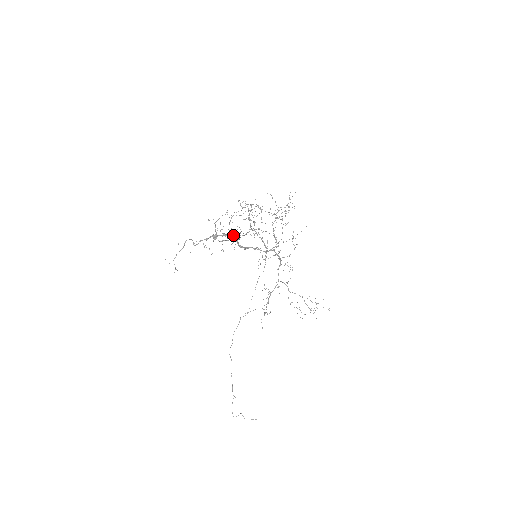
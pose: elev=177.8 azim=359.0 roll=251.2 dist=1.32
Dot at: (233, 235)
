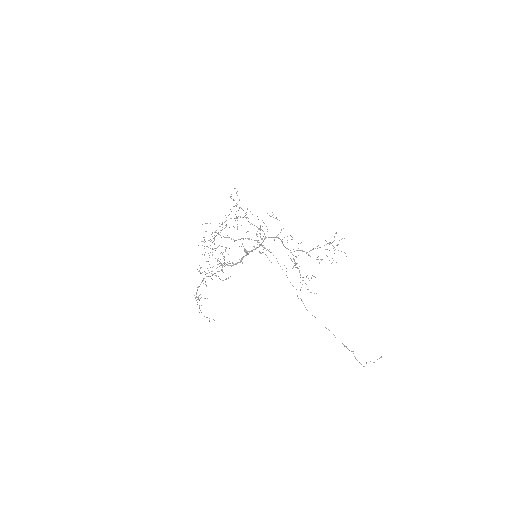
Dot at: occluded
